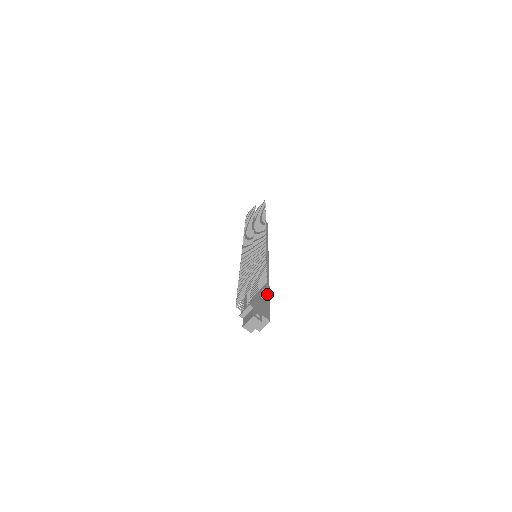
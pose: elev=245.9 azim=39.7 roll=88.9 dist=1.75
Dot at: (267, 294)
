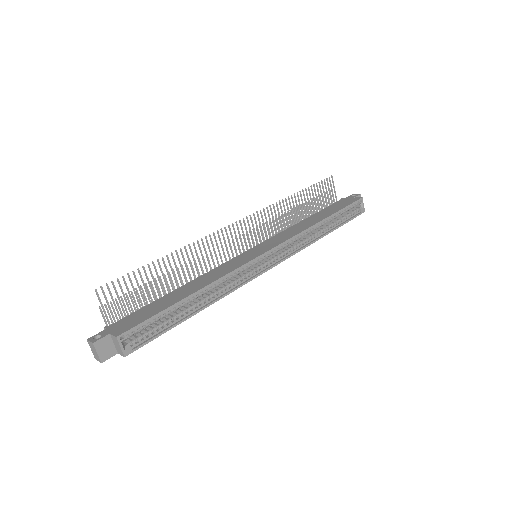
Dot at: (175, 301)
